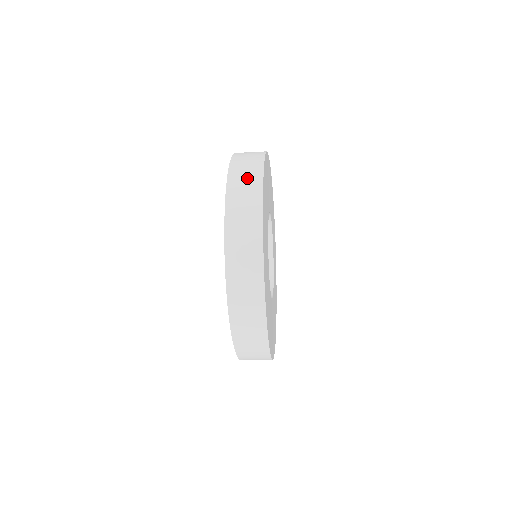
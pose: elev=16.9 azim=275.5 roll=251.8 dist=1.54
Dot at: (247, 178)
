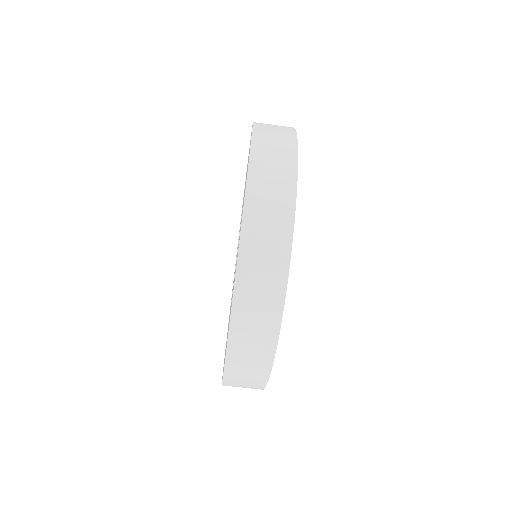
Dot at: (277, 132)
